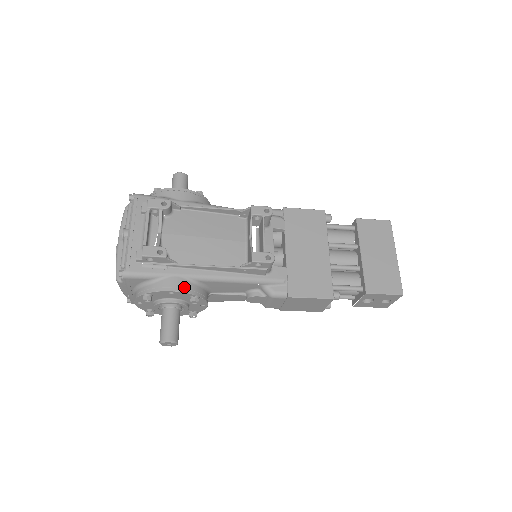
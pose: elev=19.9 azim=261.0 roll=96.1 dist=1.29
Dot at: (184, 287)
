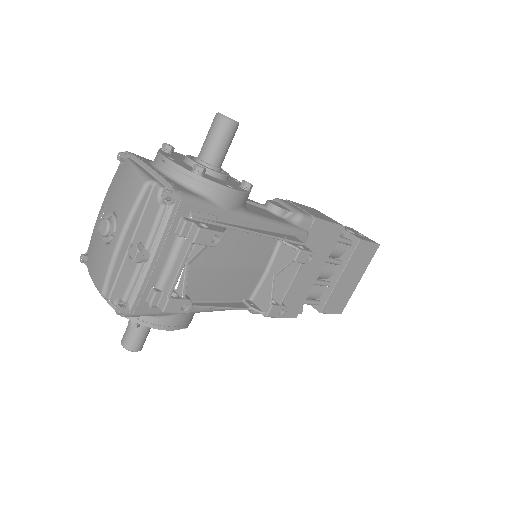
Dot at: (184, 323)
